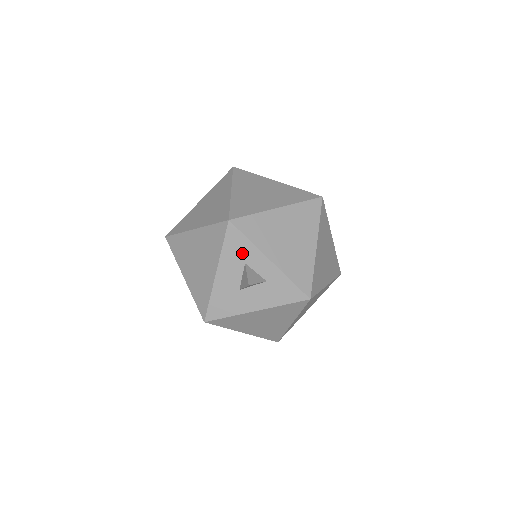
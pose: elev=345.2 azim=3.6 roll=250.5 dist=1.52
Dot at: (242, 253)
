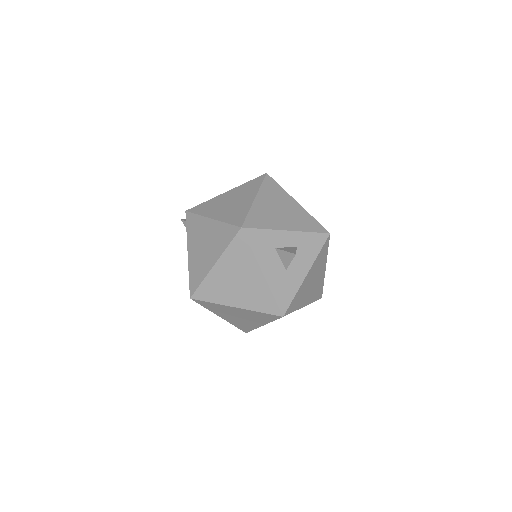
Dot at: (267, 243)
